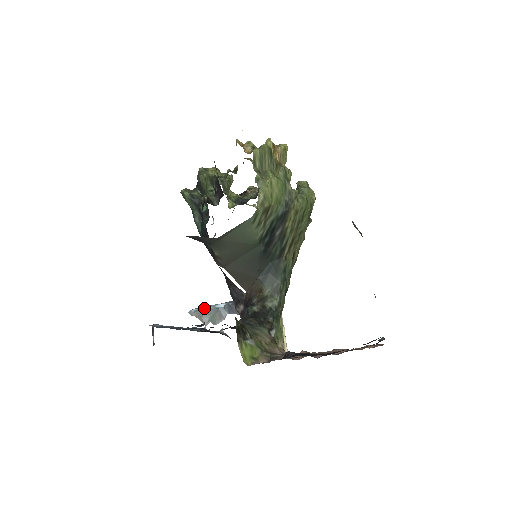
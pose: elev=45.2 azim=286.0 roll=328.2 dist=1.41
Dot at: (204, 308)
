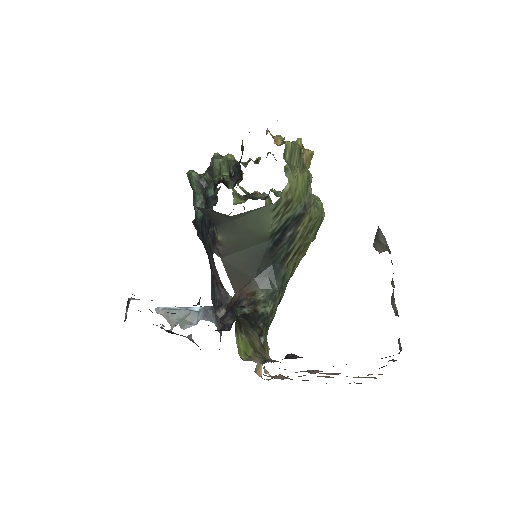
Dot at: (175, 307)
